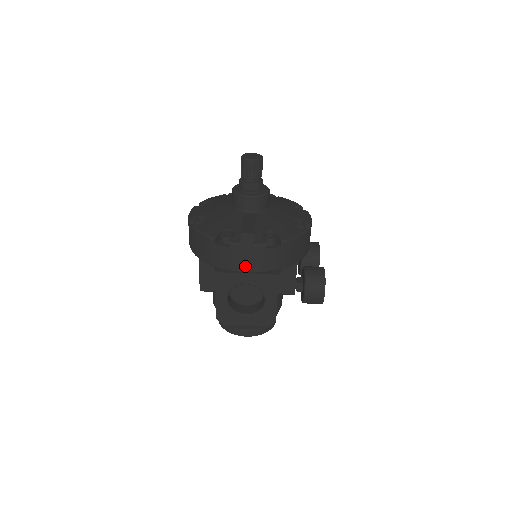
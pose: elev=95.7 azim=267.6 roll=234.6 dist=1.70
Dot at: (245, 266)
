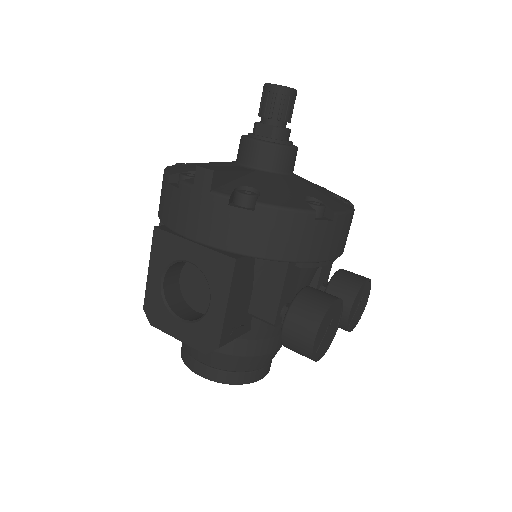
Dot at: (192, 227)
